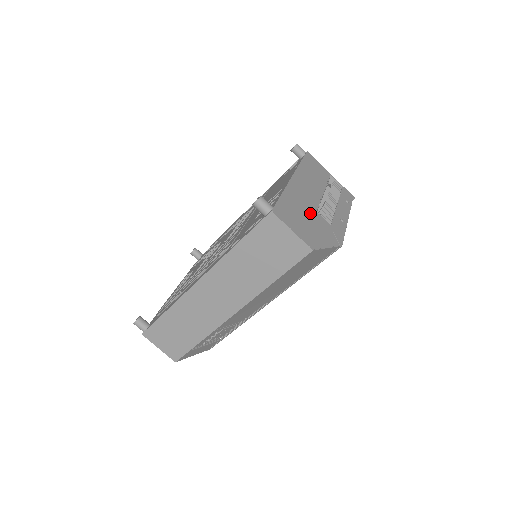
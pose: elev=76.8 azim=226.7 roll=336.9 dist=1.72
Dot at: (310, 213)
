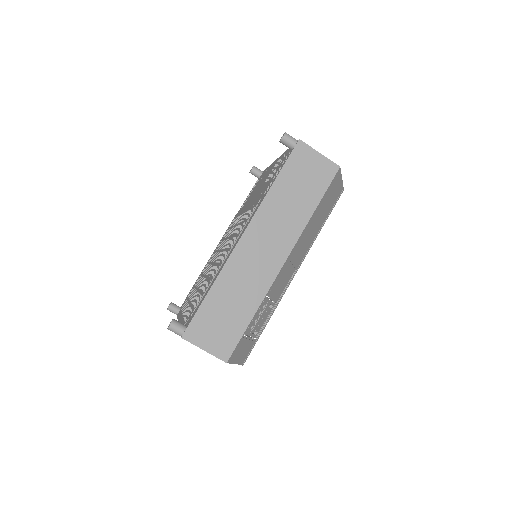
Dot at: occluded
